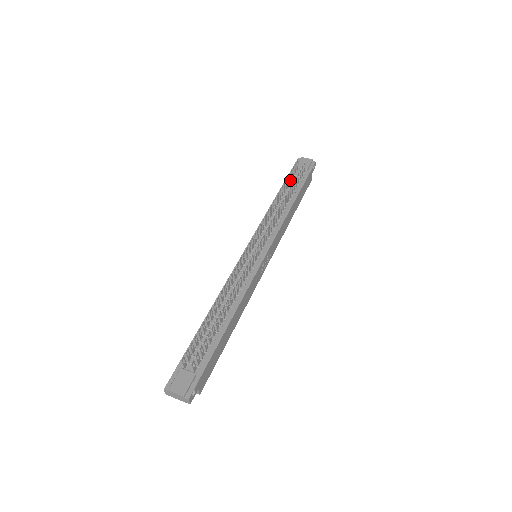
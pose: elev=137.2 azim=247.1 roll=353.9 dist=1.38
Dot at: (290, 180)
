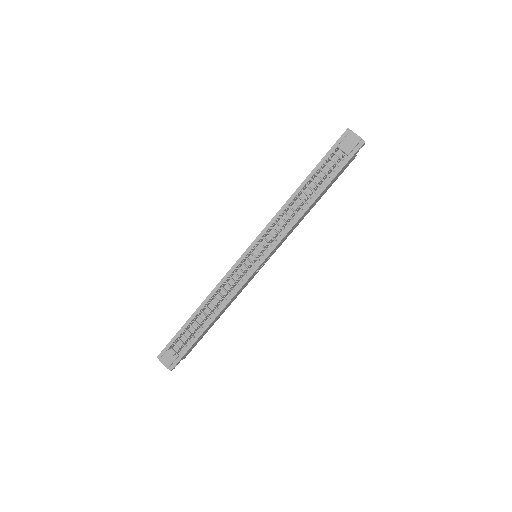
Dot at: (322, 168)
